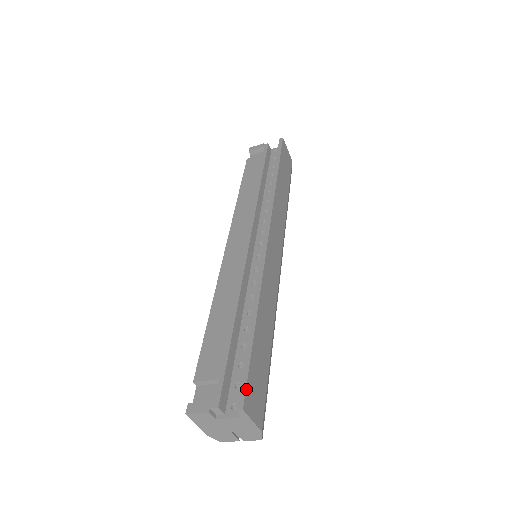
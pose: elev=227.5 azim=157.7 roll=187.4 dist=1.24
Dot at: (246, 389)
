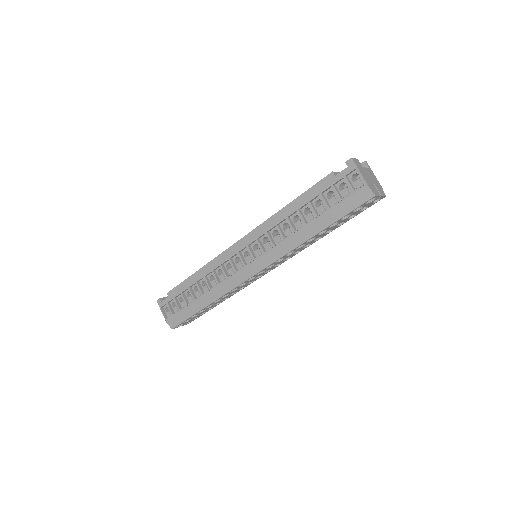
Dot at: occluded
